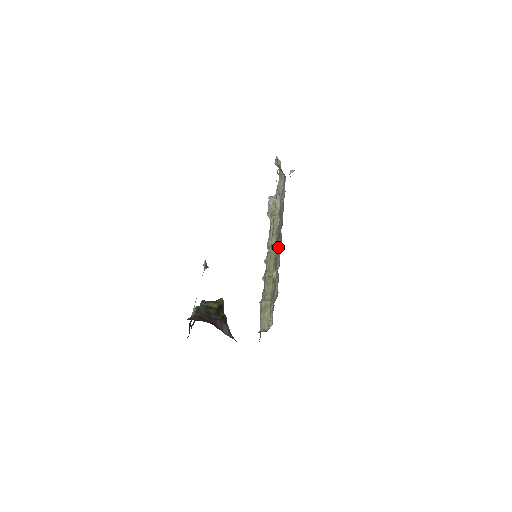
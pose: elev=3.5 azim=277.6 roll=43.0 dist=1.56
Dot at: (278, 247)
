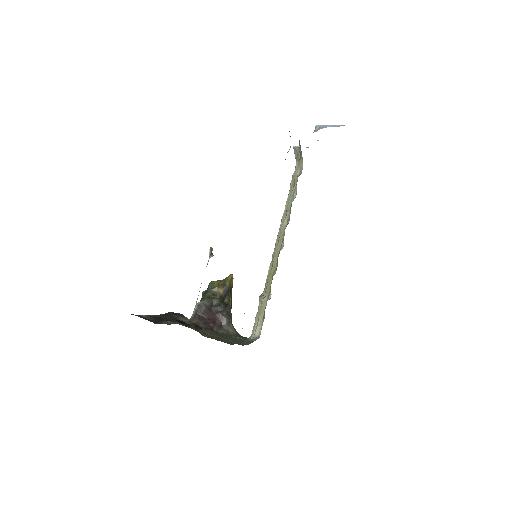
Dot at: (272, 263)
